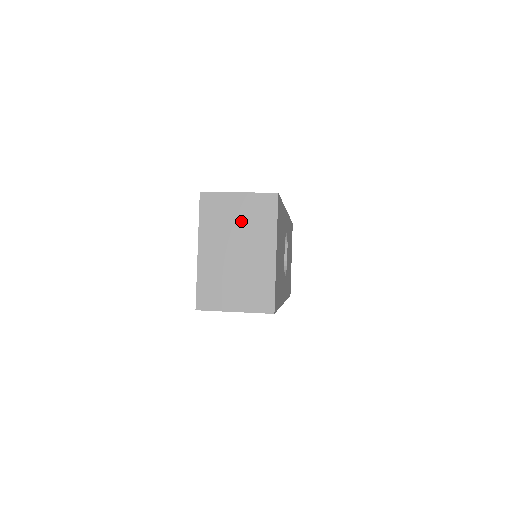
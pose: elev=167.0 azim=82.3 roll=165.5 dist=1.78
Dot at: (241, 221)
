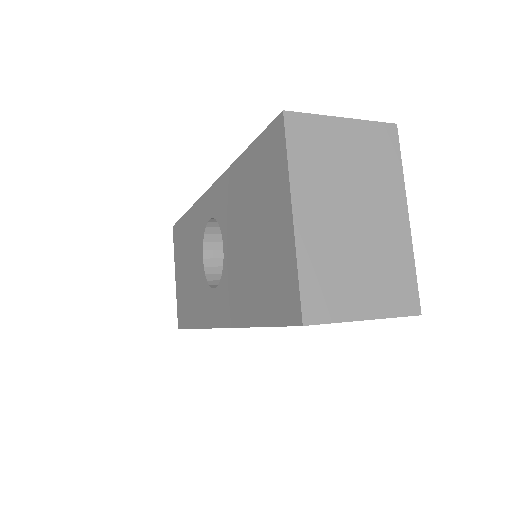
Dot at: (353, 164)
